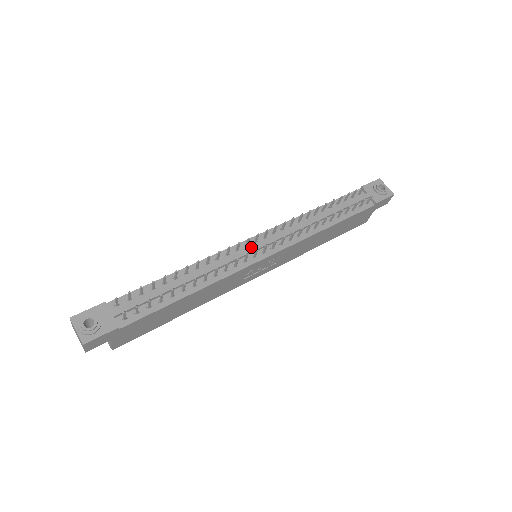
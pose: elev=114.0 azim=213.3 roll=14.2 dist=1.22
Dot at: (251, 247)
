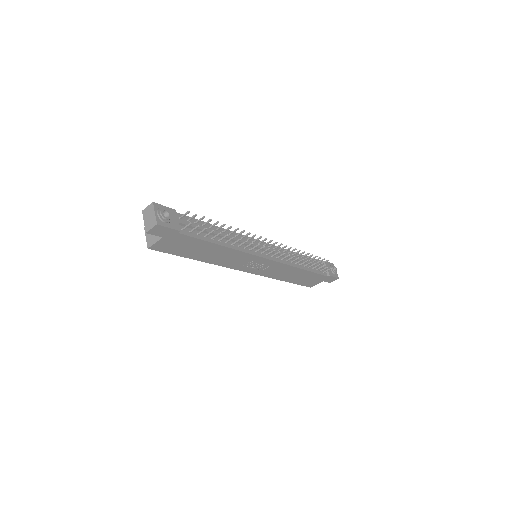
Dot at: occluded
